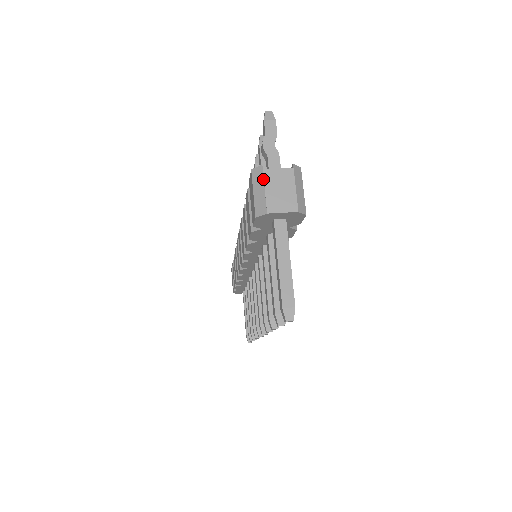
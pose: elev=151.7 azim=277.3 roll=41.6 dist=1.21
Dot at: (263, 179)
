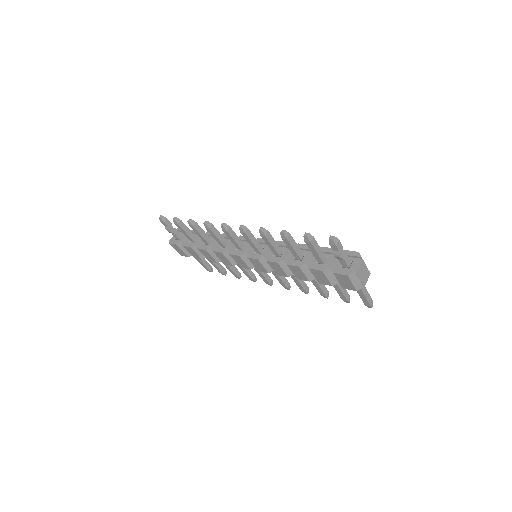
Dot at: (358, 277)
